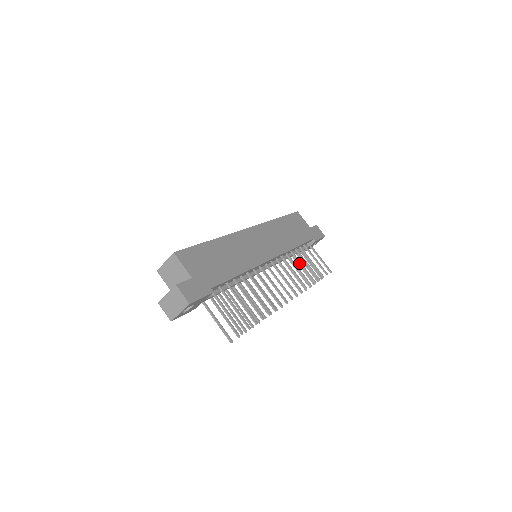
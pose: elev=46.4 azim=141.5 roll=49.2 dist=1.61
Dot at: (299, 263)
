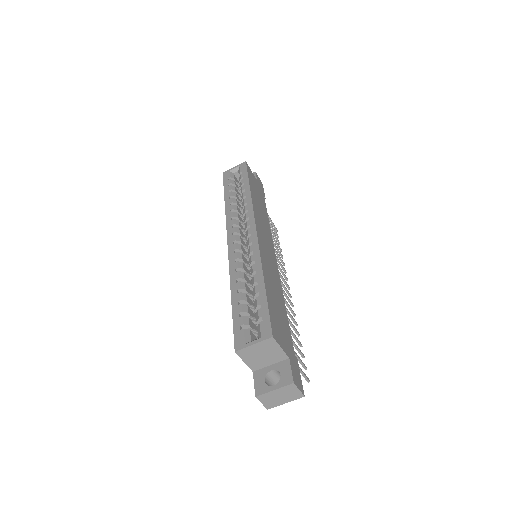
Dot at: occluded
